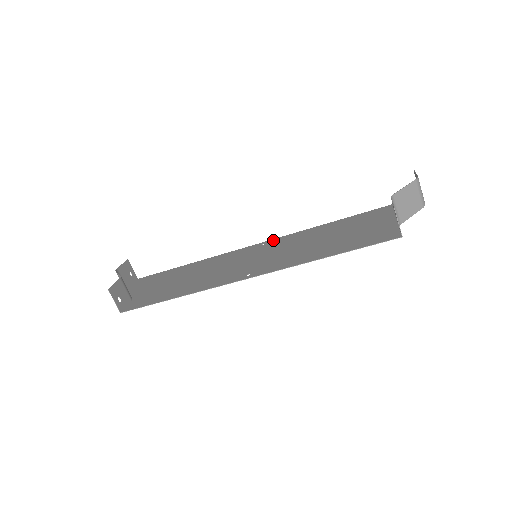
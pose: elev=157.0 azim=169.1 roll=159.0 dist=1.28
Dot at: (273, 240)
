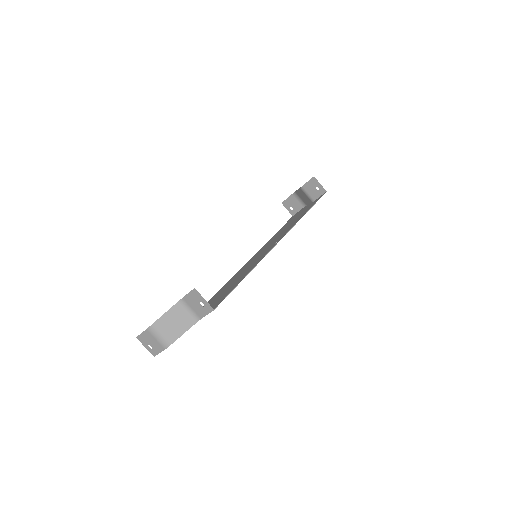
Dot at: (243, 266)
